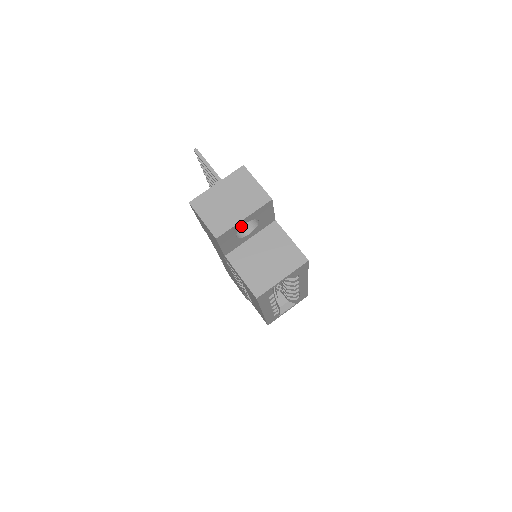
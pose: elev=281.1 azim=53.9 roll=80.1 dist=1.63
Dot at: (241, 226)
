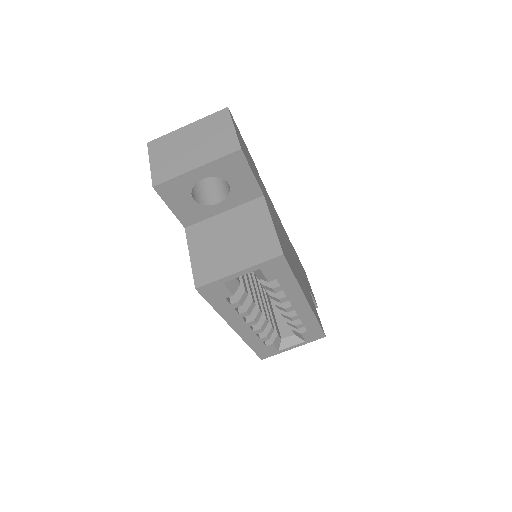
Dot at: (196, 181)
